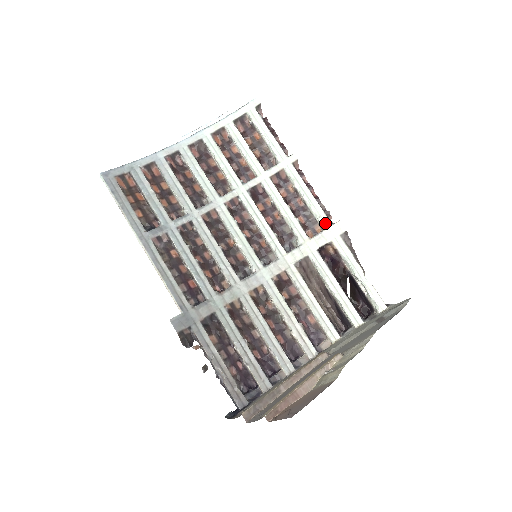
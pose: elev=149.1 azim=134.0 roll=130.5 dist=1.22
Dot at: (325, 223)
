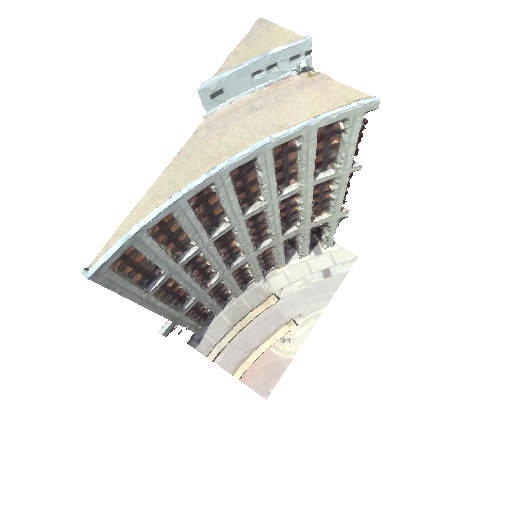
Dot at: (335, 212)
